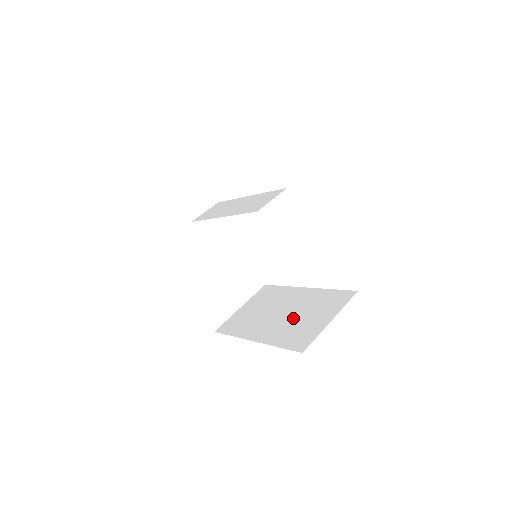
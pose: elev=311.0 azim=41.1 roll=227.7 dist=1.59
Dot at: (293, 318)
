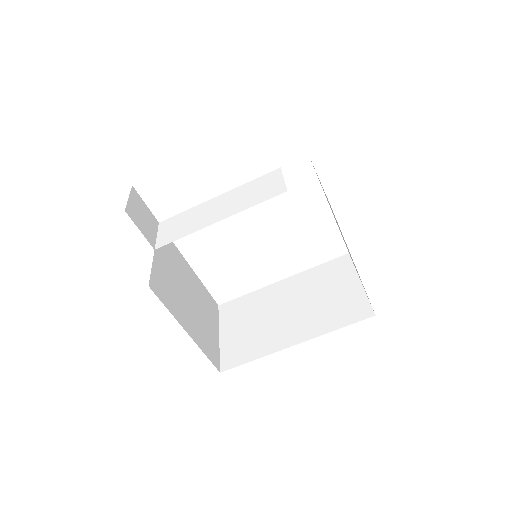
Dot at: (313, 304)
